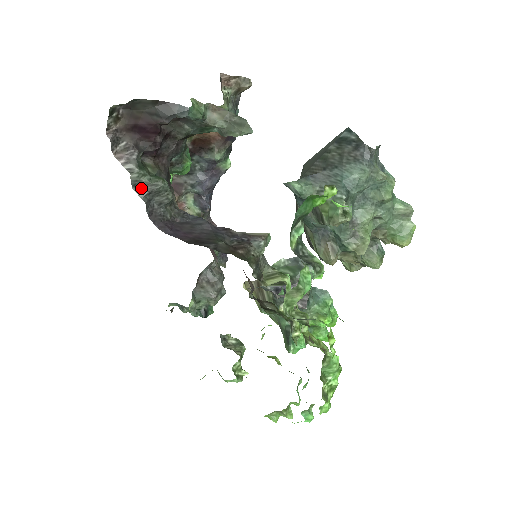
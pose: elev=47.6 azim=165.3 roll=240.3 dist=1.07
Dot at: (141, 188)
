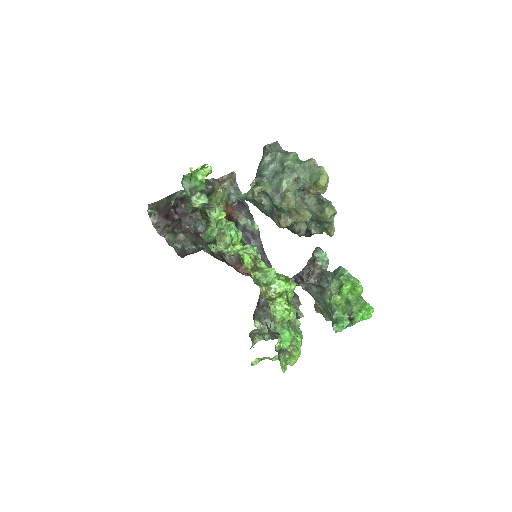
Dot at: (172, 242)
